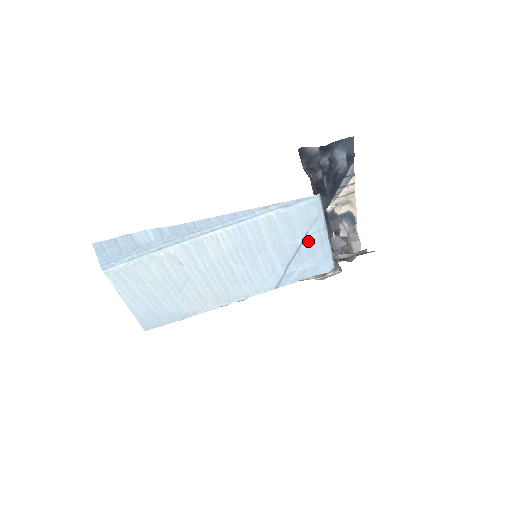
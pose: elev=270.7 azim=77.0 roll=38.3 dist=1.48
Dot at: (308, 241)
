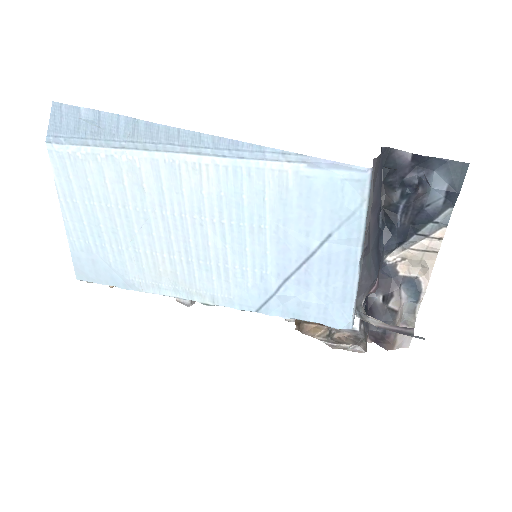
Dot at: (327, 252)
